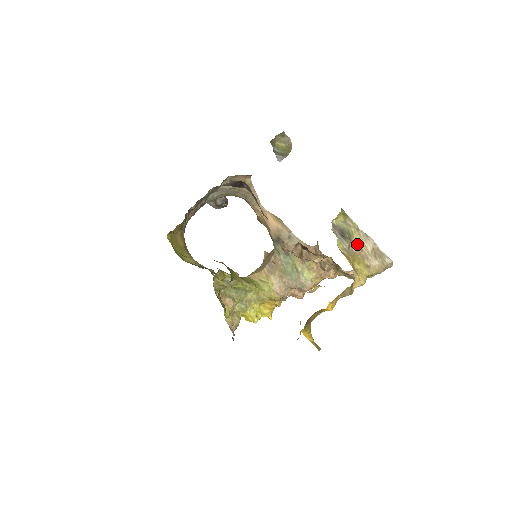
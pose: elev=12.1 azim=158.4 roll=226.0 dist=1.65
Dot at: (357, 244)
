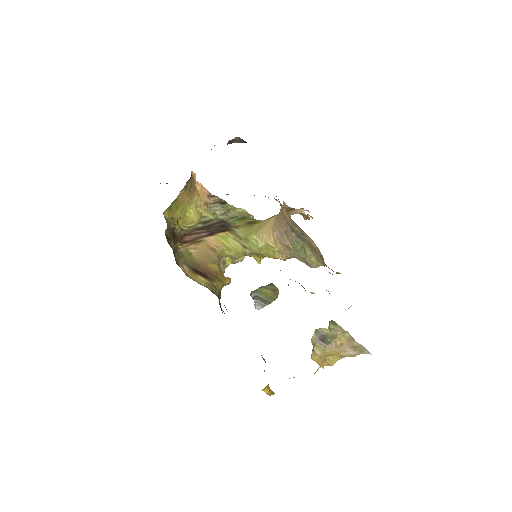
Dot at: (339, 341)
